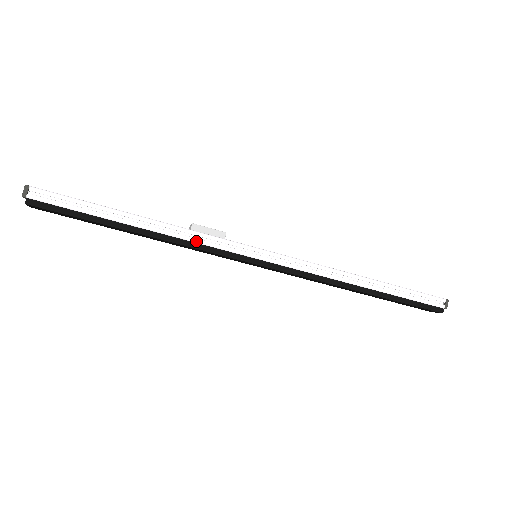
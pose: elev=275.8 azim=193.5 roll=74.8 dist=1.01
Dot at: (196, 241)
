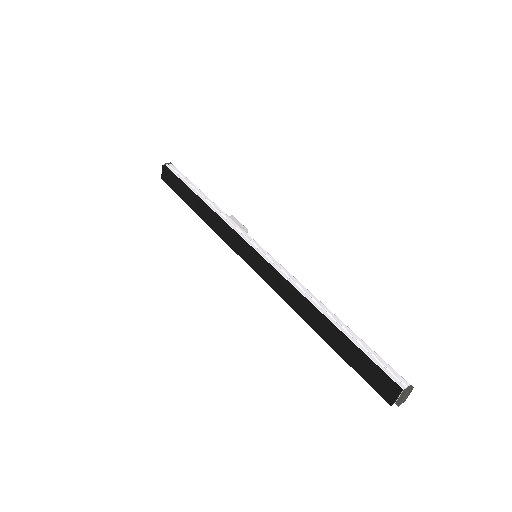
Dot at: (225, 221)
